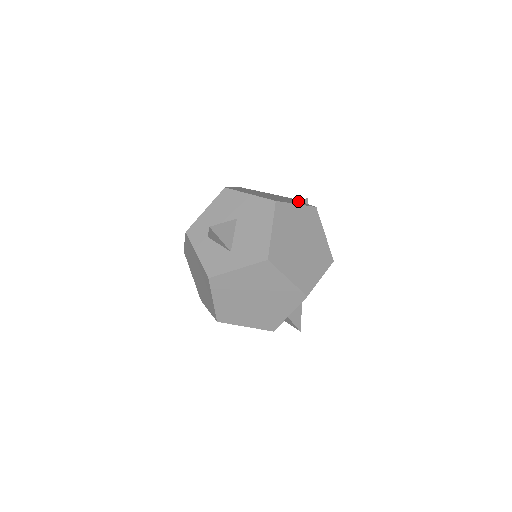
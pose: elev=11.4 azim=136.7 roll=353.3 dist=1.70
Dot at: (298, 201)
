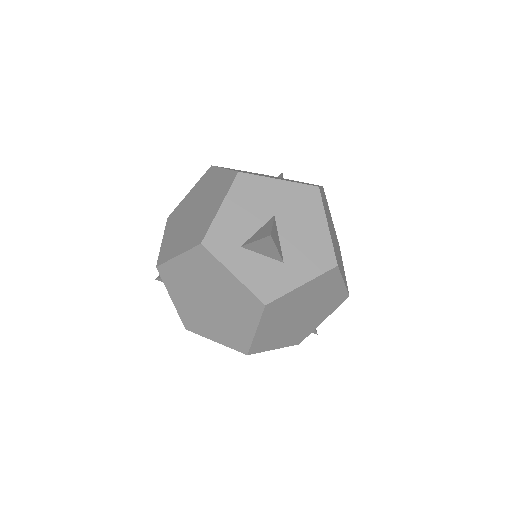
Dot at: occluded
